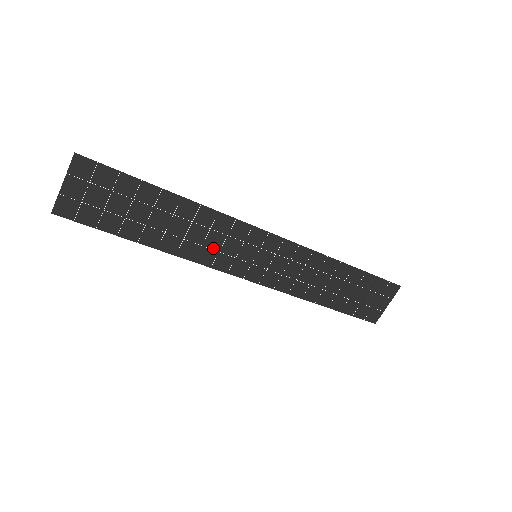
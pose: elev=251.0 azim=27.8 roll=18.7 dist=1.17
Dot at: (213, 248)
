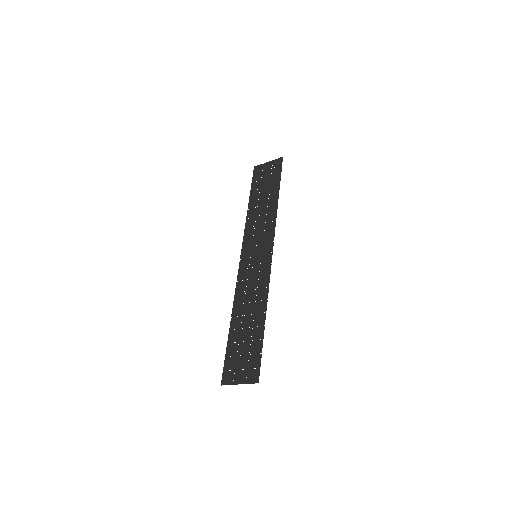
Dot at: (248, 284)
